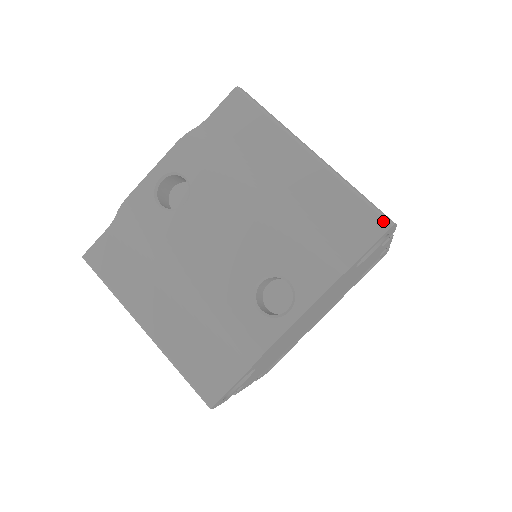
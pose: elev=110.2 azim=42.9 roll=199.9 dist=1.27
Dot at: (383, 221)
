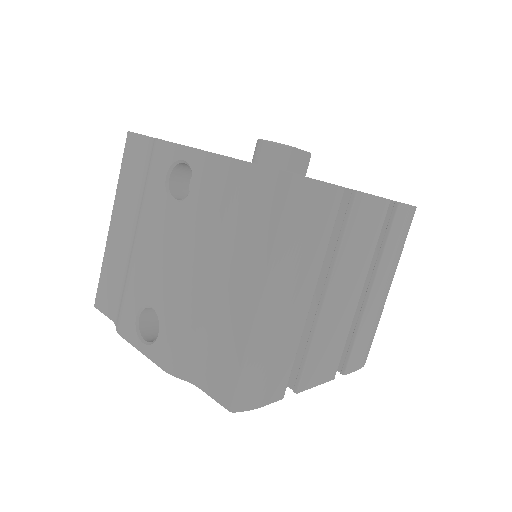
Dot at: (230, 401)
